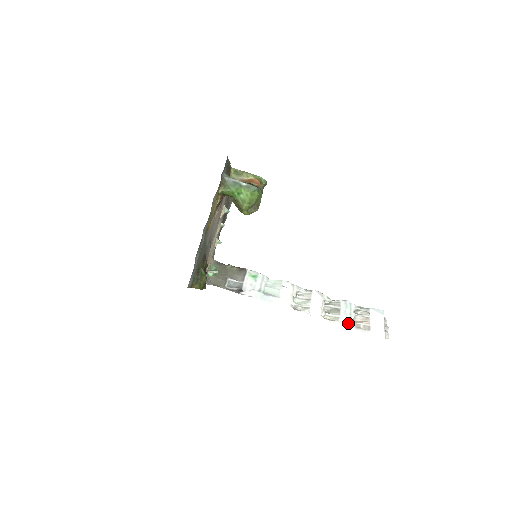
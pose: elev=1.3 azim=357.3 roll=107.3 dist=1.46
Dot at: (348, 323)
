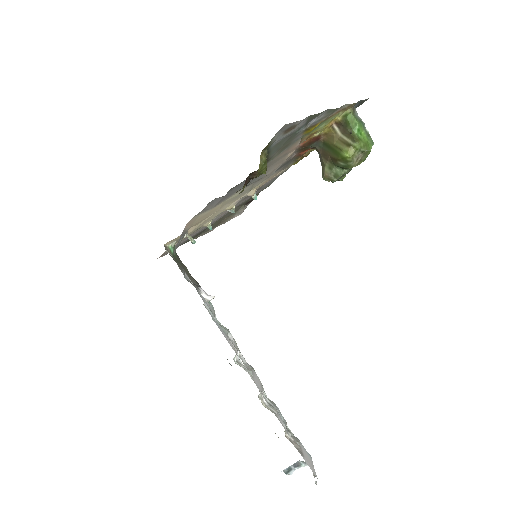
Dot at: (285, 427)
